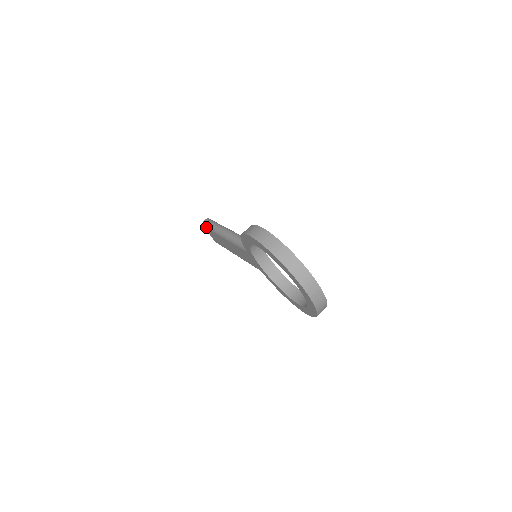
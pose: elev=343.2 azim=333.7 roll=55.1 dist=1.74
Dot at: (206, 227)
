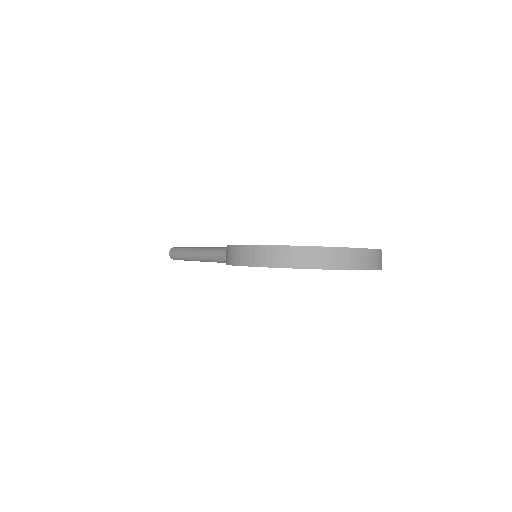
Dot at: occluded
